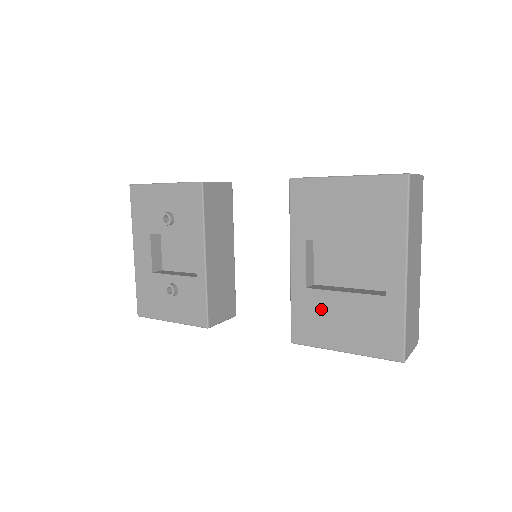
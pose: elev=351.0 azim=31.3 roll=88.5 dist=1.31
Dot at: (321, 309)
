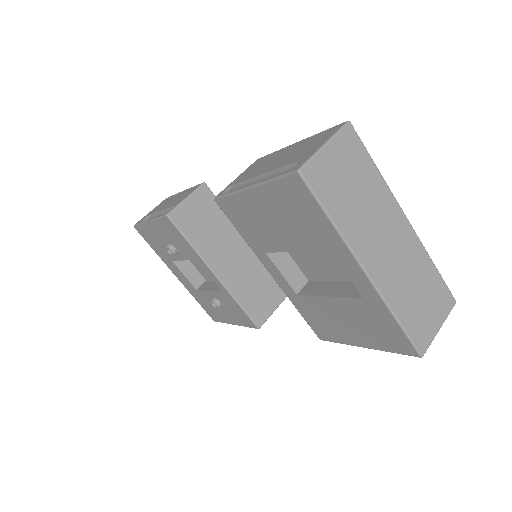
Dot at: (321, 312)
